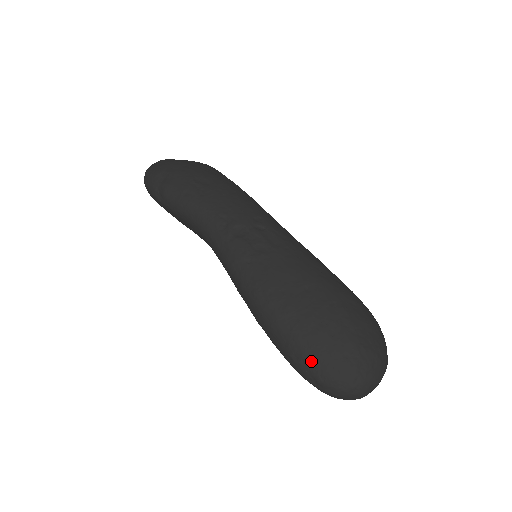
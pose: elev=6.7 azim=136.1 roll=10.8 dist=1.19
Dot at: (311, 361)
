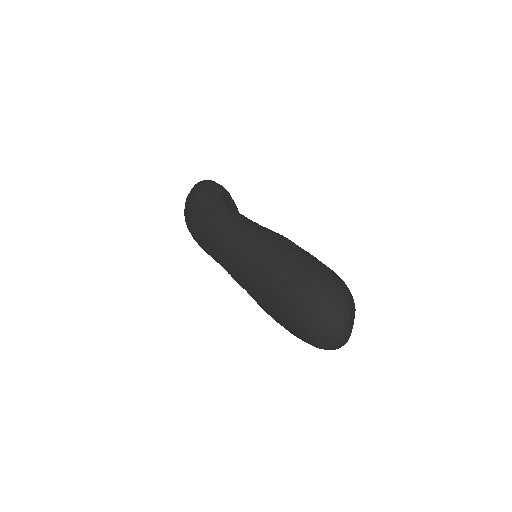
Dot at: occluded
